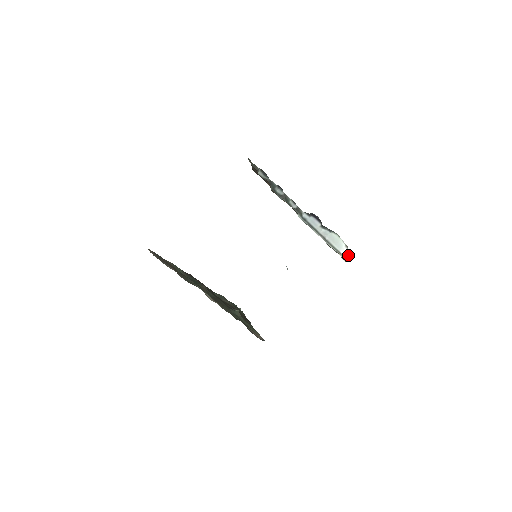
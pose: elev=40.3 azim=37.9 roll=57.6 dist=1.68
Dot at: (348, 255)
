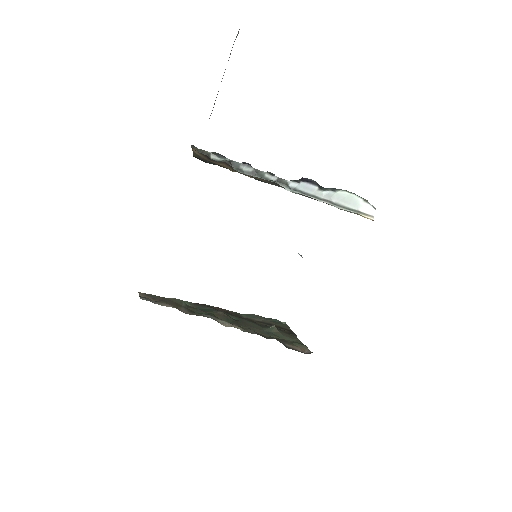
Dot at: (372, 211)
